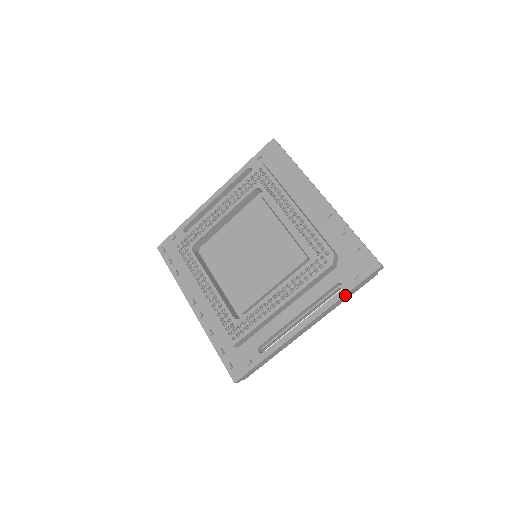
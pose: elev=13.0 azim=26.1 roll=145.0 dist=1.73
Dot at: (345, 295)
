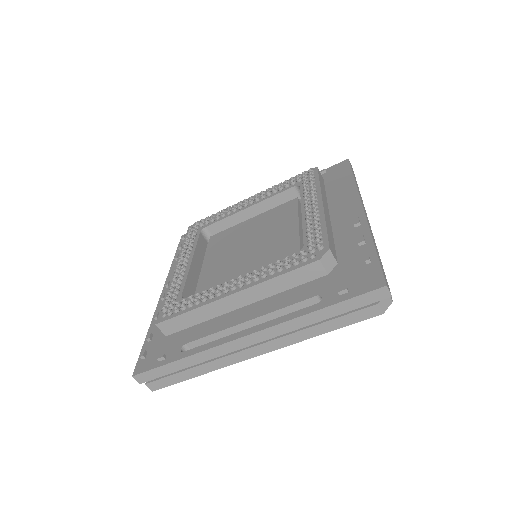
Dot at: (318, 311)
